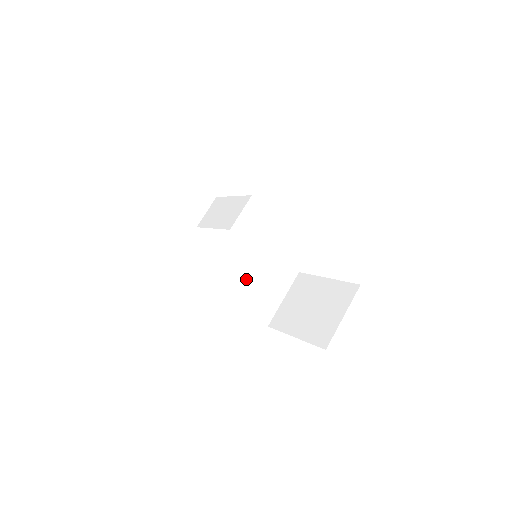
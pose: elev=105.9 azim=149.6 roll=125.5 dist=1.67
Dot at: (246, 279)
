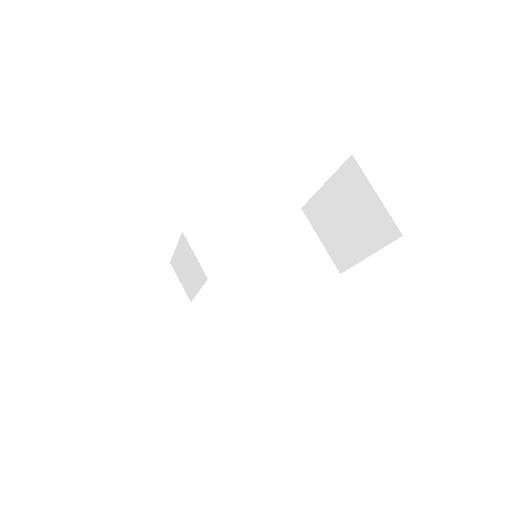
Dot at: (277, 273)
